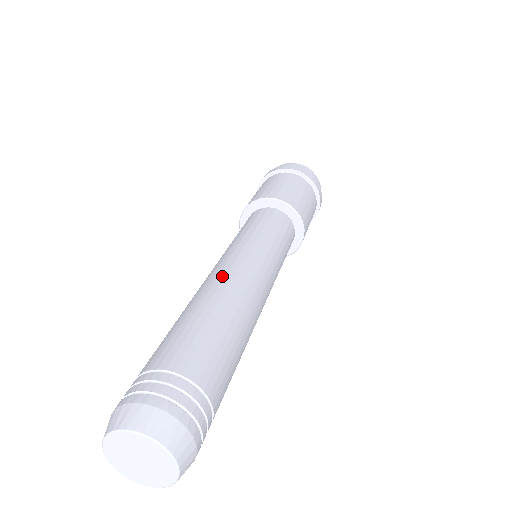
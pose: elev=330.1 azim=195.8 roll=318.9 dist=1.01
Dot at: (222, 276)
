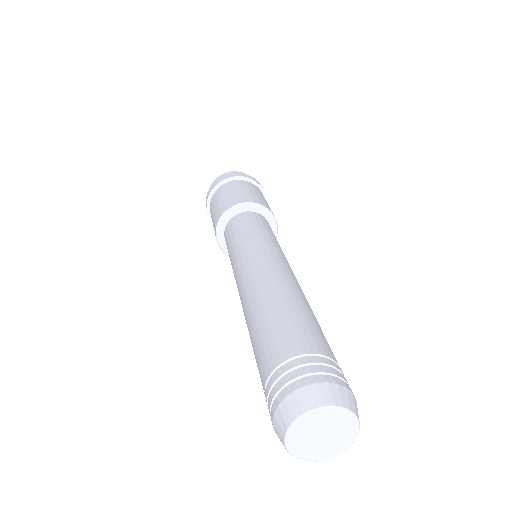
Dot at: (247, 285)
